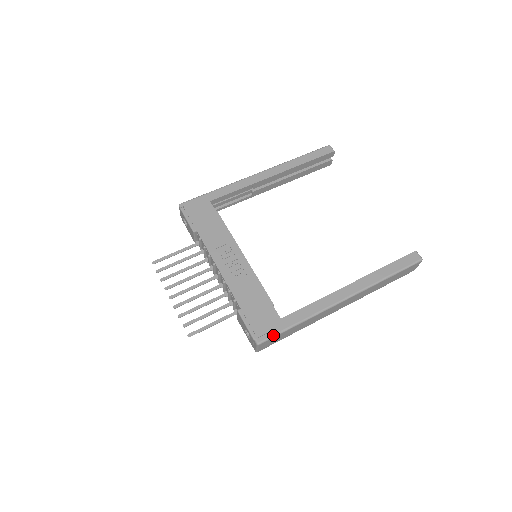
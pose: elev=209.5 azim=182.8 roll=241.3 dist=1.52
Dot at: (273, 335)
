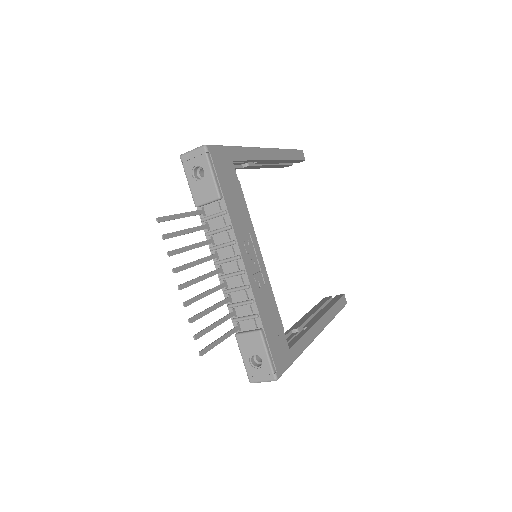
Dot at: (286, 369)
